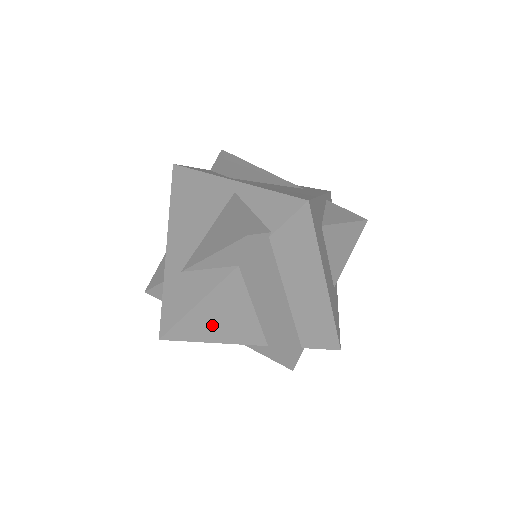
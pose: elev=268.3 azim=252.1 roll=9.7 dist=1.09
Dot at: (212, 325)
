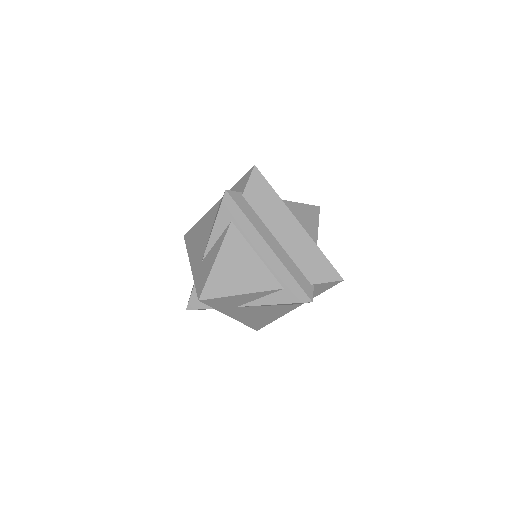
Dot at: (233, 277)
